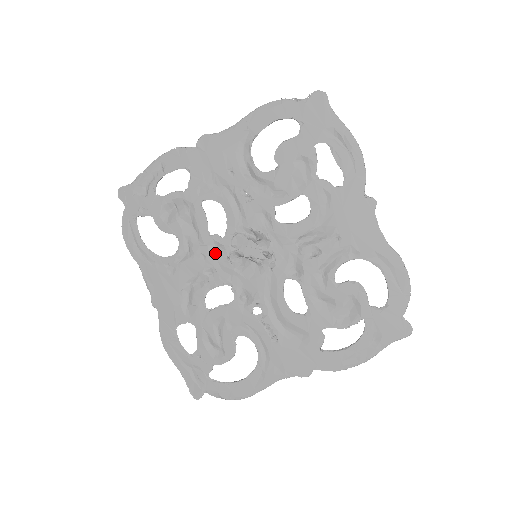
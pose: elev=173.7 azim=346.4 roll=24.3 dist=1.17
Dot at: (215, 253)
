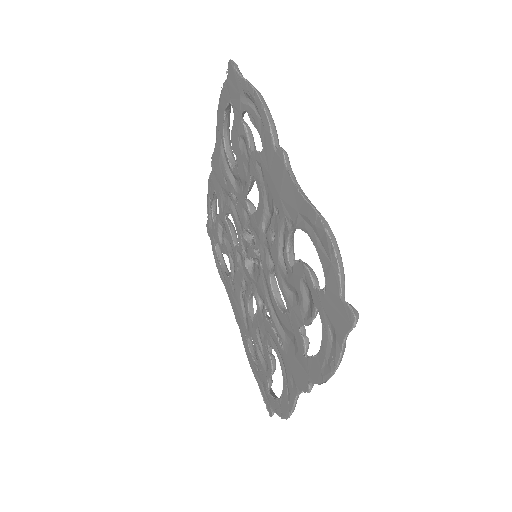
Dot at: (241, 262)
